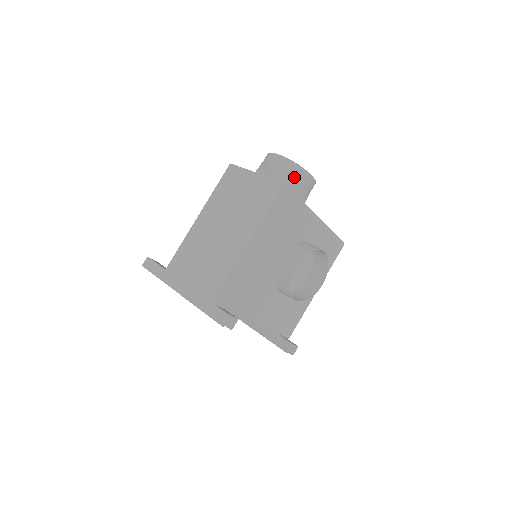
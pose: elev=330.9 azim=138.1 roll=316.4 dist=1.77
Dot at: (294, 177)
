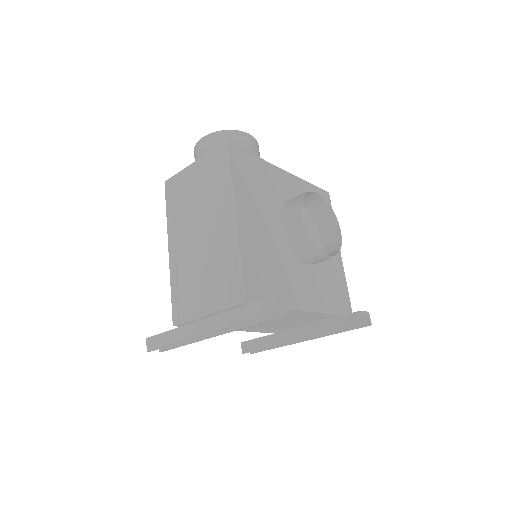
Dot at: (233, 143)
